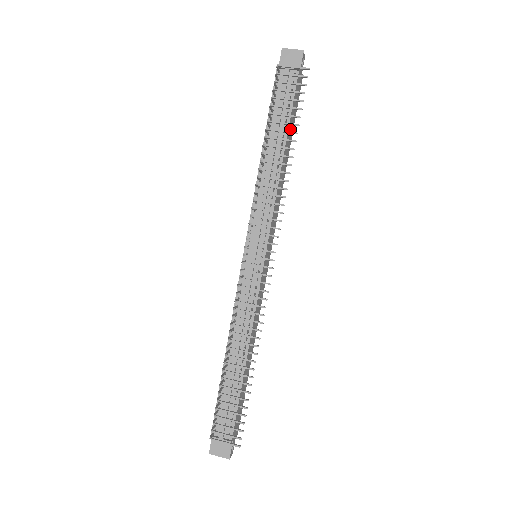
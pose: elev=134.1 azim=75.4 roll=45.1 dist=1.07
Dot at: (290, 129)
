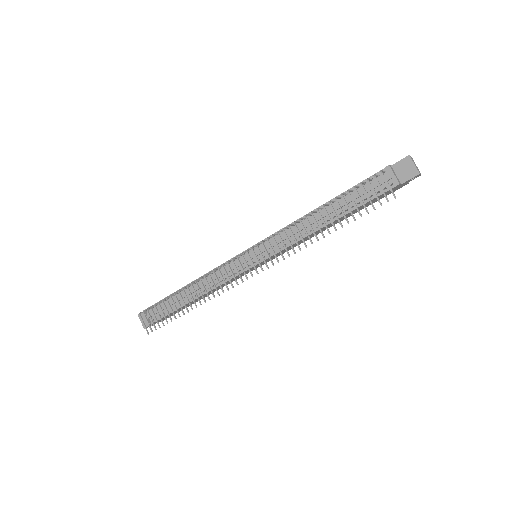
Dot at: (354, 211)
